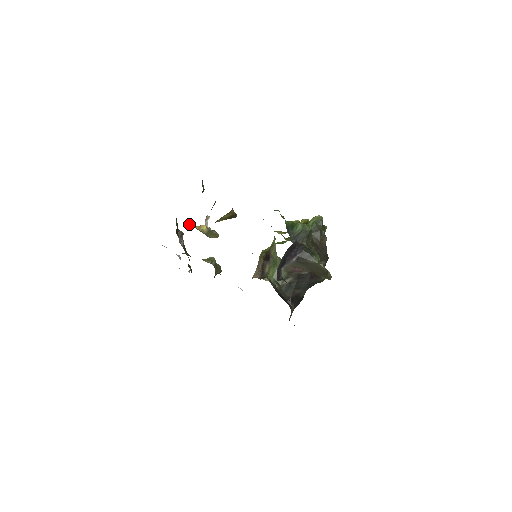
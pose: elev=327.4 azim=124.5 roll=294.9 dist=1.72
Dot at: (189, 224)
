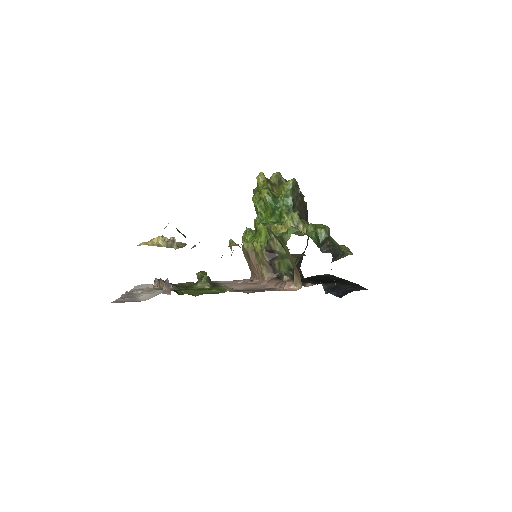
Dot at: occluded
